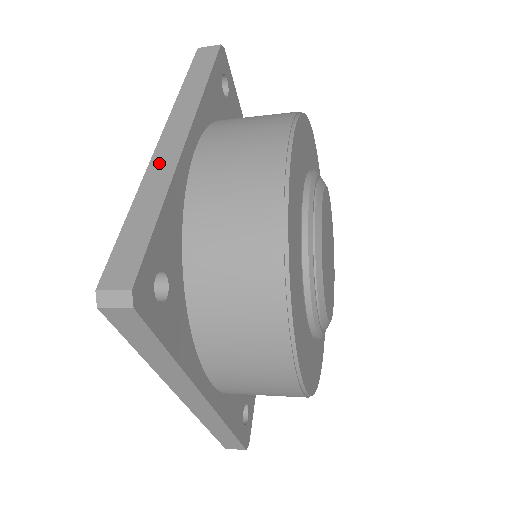
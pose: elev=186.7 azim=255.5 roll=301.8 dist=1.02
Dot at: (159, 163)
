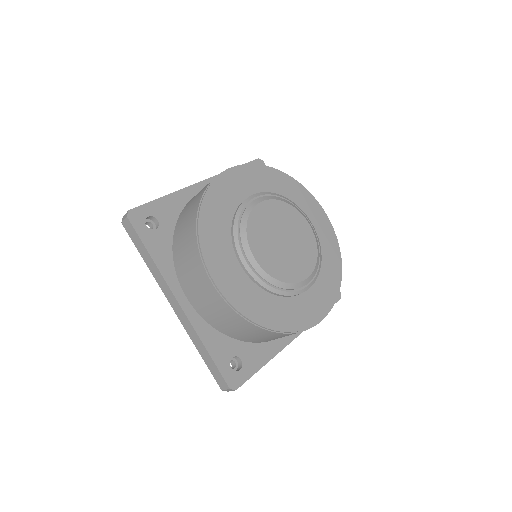
Dot at: occluded
